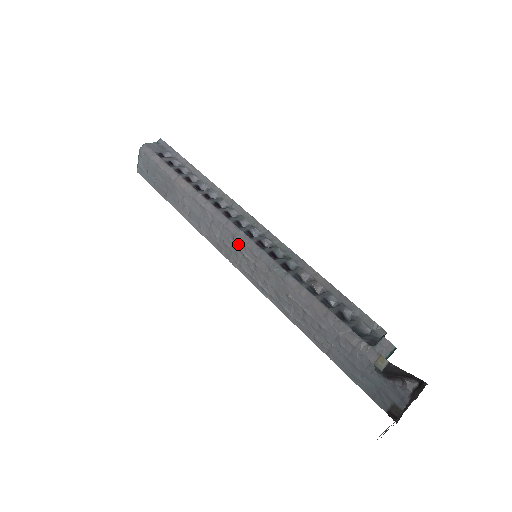
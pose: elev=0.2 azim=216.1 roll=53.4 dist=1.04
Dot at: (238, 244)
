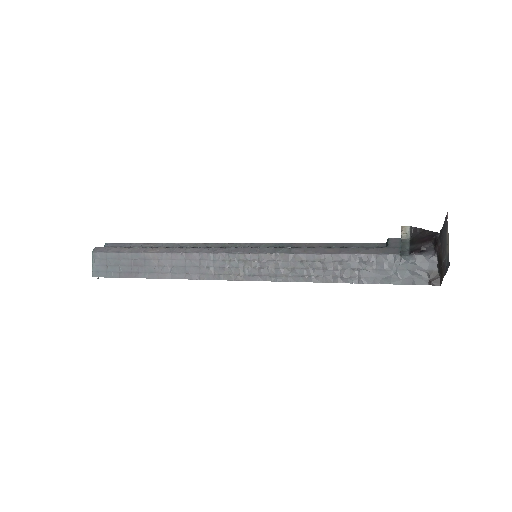
Dot at: (235, 257)
